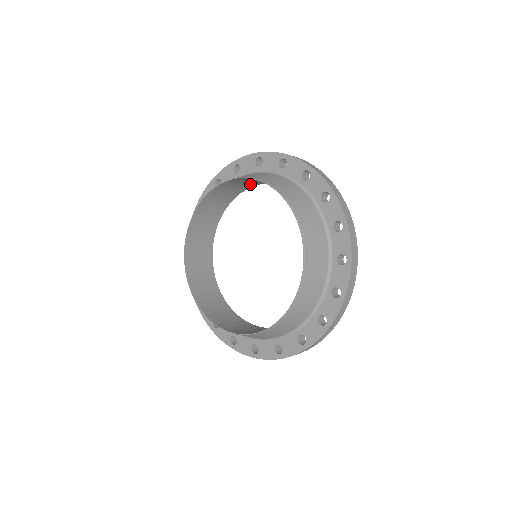
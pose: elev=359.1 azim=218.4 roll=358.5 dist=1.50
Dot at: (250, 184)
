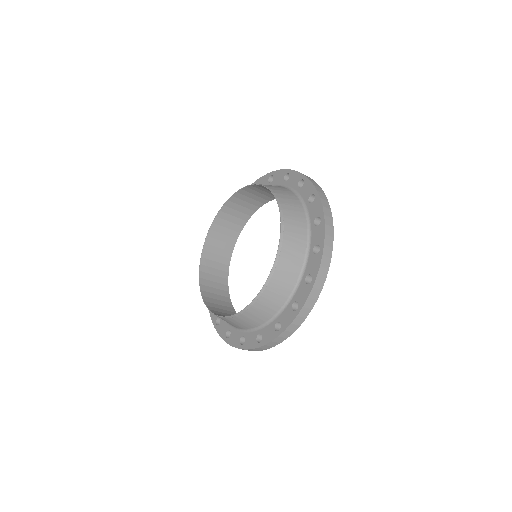
Dot at: (225, 254)
